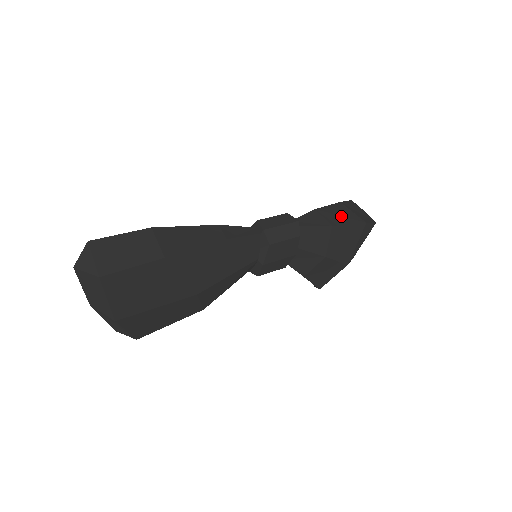
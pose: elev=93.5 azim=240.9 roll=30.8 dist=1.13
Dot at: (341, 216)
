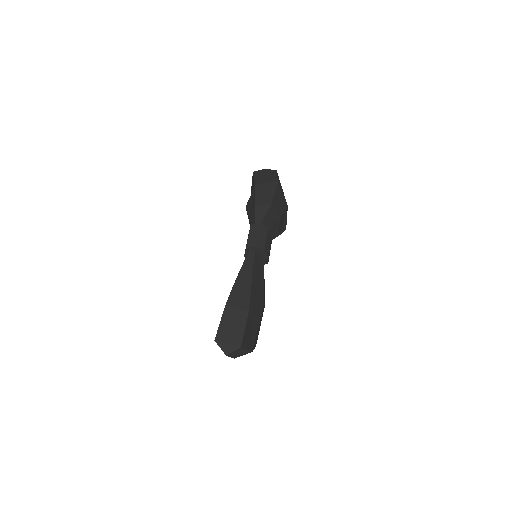
Dot at: (267, 193)
